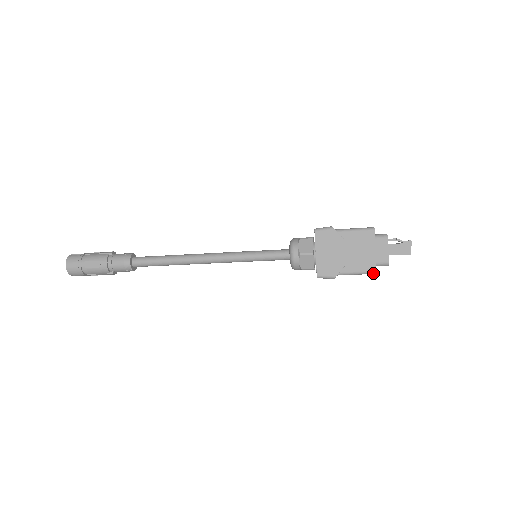
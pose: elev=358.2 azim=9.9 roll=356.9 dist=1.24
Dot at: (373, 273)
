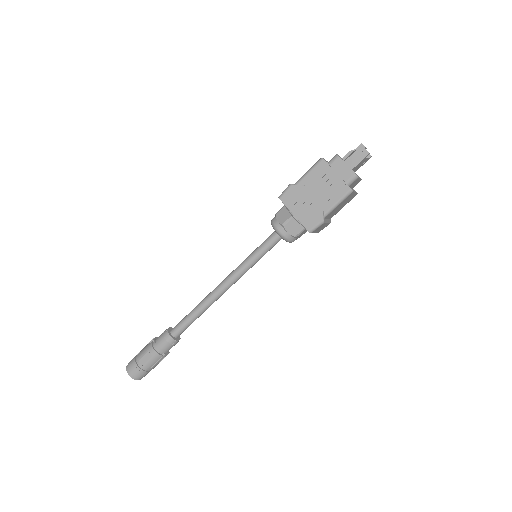
Dot at: (350, 193)
